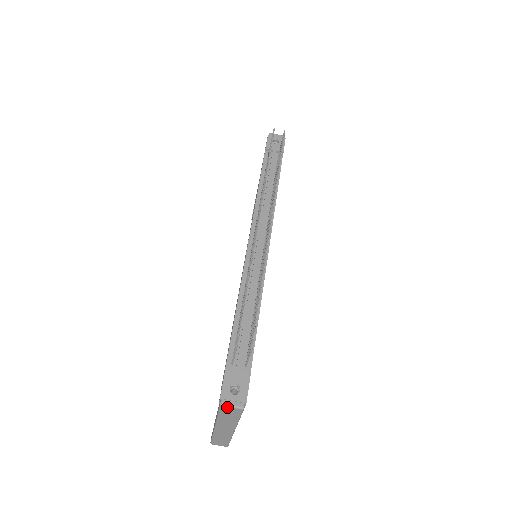
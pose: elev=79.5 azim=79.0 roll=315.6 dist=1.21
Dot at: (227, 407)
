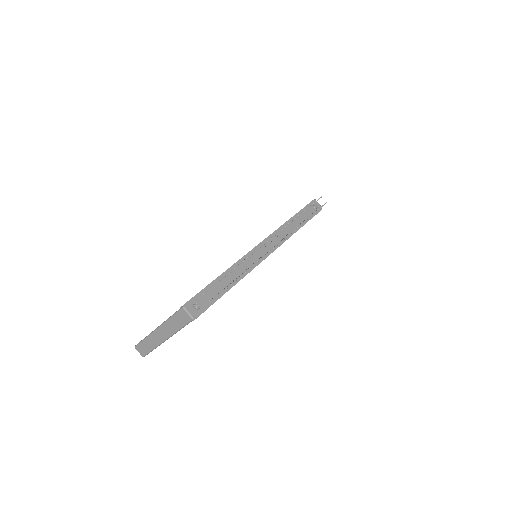
Dot at: (185, 311)
